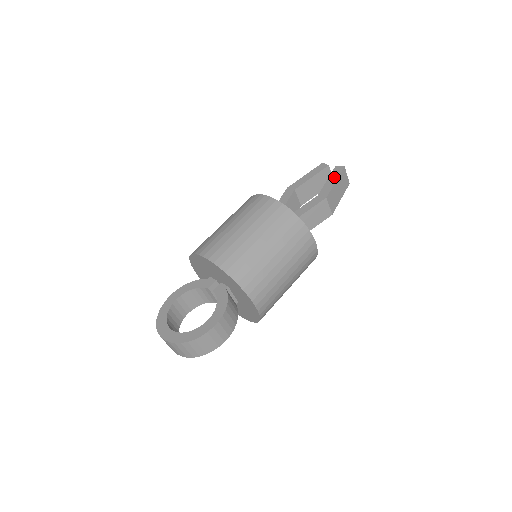
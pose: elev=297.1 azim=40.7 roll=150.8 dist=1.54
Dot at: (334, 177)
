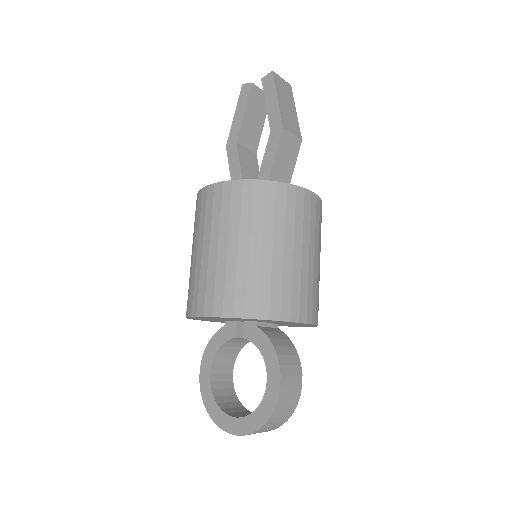
Dot at: (271, 94)
